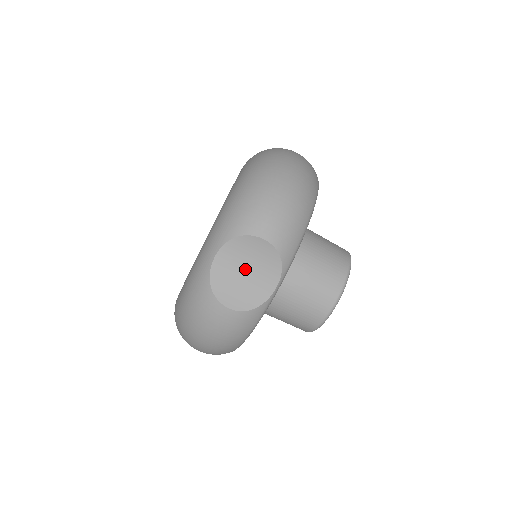
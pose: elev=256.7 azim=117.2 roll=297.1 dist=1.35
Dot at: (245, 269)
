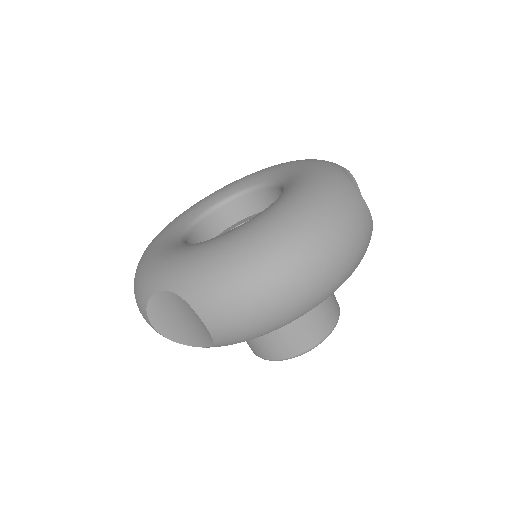
Dot at: (183, 318)
